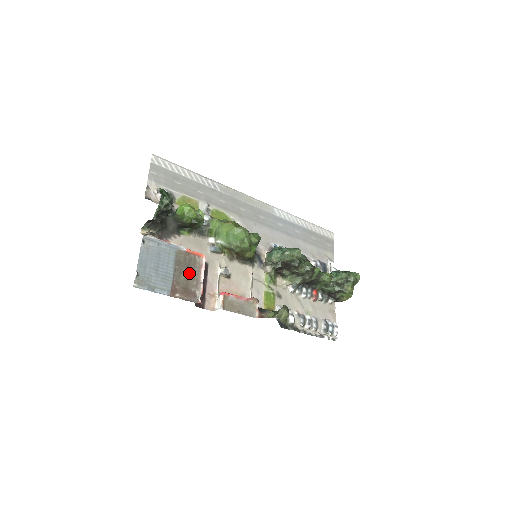
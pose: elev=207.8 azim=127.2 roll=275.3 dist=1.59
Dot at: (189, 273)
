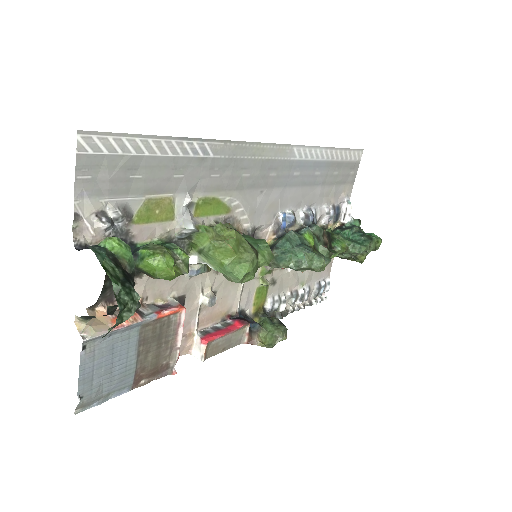
Dot at: (160, 345)
